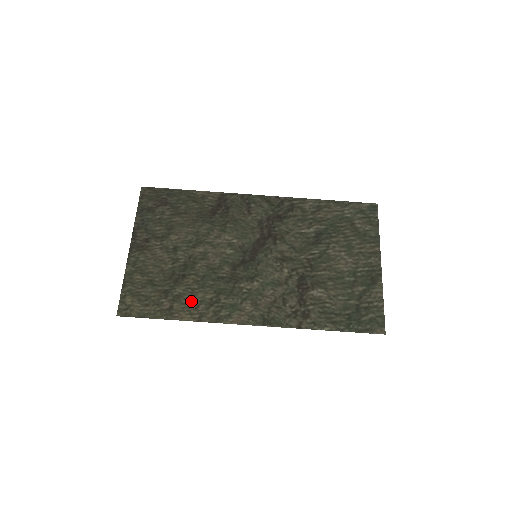
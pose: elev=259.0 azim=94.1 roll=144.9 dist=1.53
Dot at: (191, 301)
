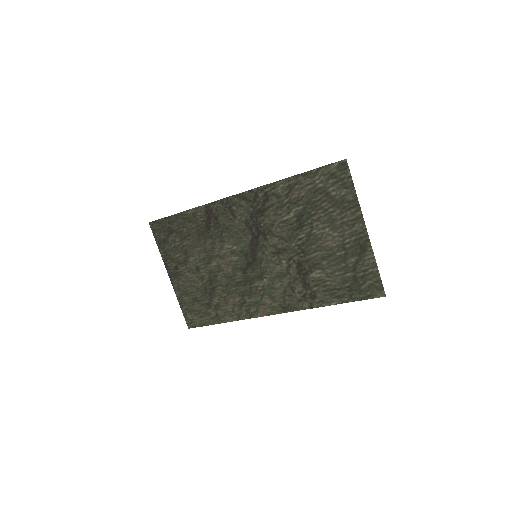
Dot at: (227, 307)
